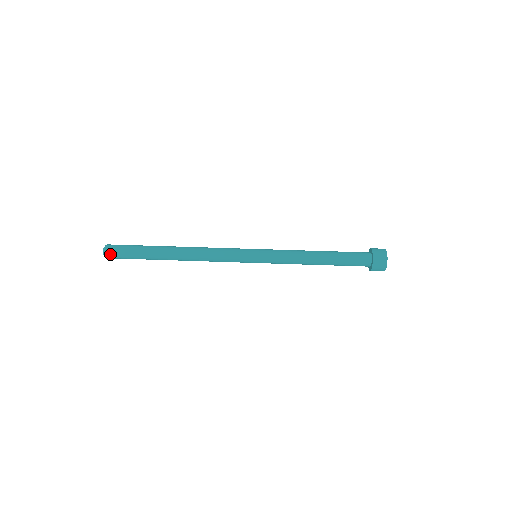
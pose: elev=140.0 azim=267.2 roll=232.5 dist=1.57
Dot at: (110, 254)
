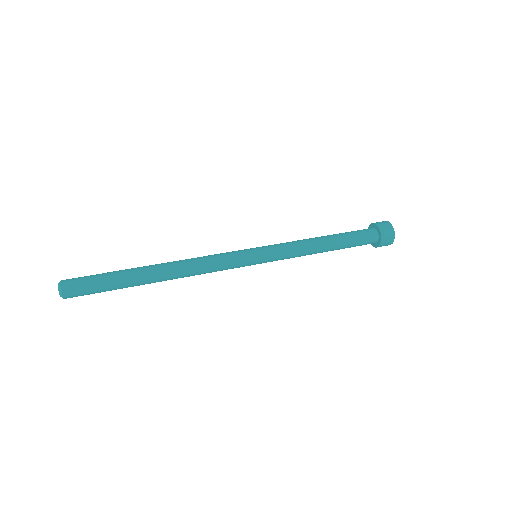
Dot at: (69, 283)
